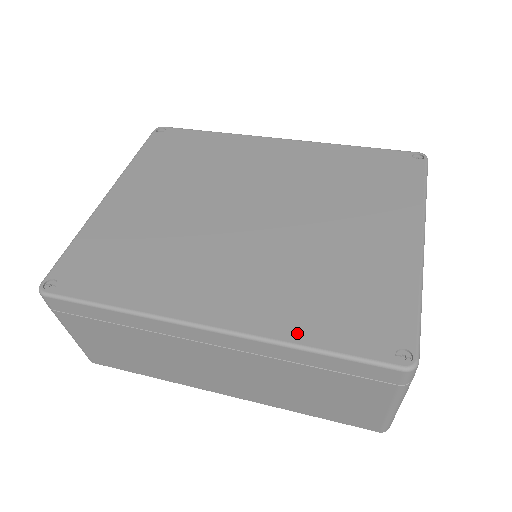
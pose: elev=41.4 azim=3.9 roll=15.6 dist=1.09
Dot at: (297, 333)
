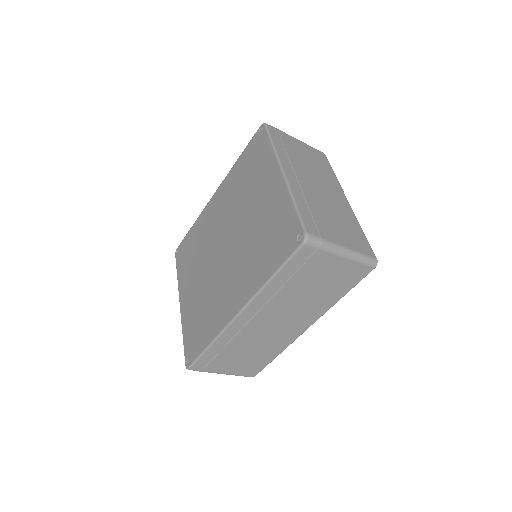
Dot at: (264, 277)
